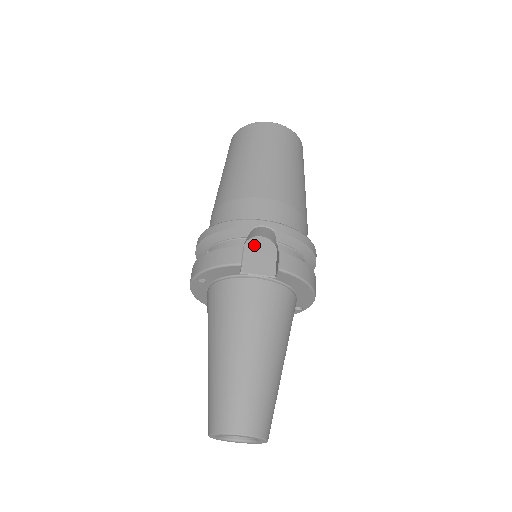
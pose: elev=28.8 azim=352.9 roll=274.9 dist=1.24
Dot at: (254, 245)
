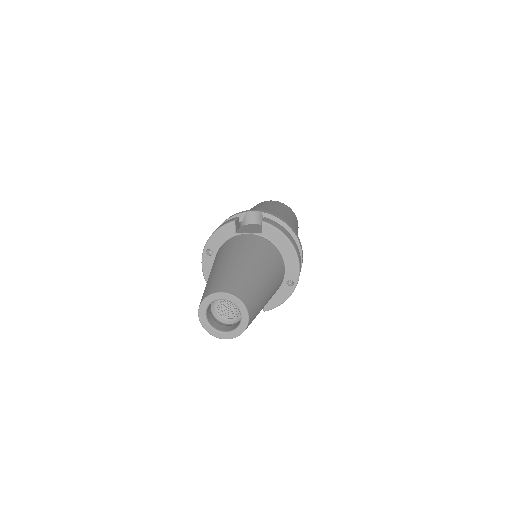
Dot at: (248, 226)
